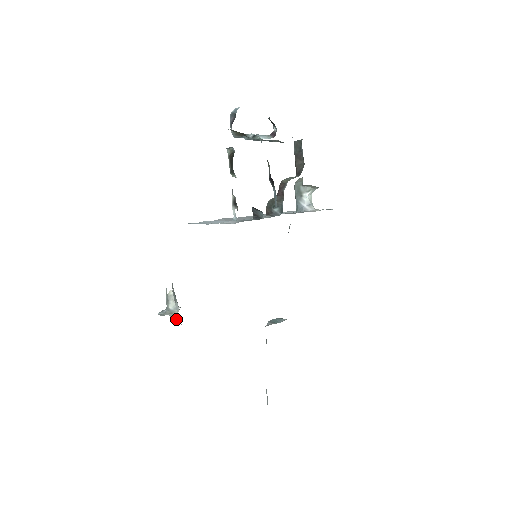
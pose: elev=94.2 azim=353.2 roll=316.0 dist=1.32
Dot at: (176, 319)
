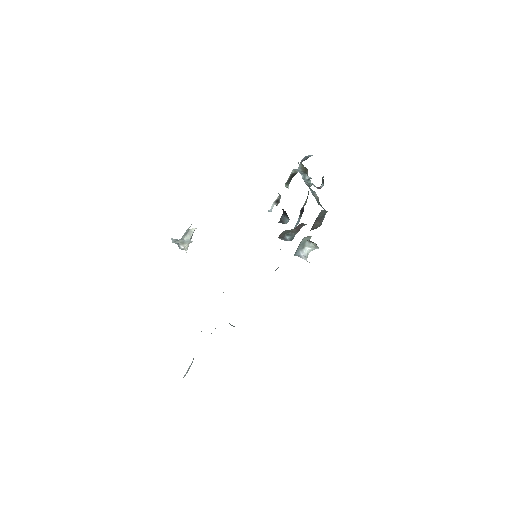
Dot at: (183, 249)
